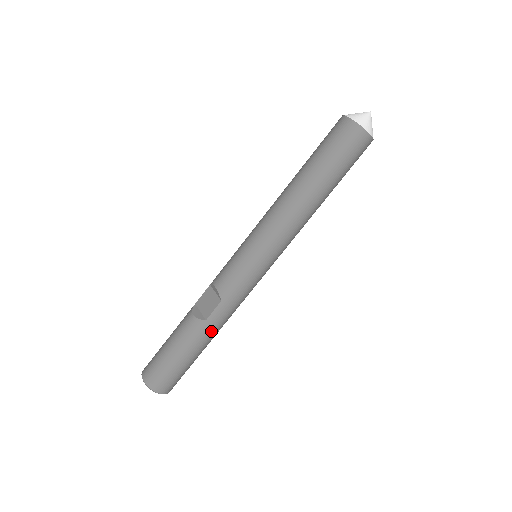
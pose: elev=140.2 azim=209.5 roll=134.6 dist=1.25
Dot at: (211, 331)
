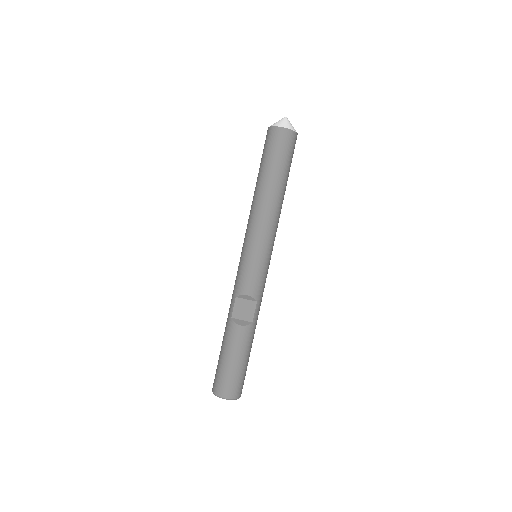
Dot at: (255, 327)
